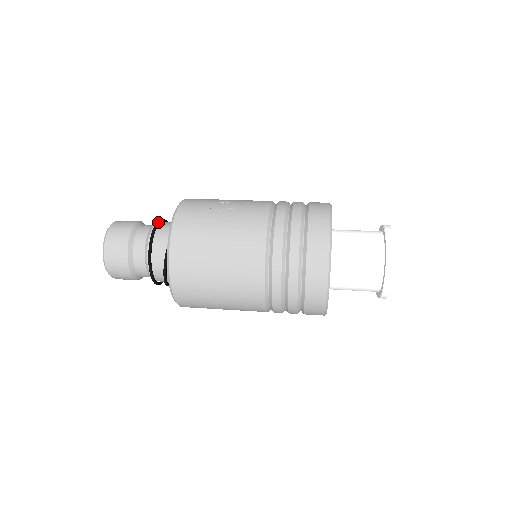
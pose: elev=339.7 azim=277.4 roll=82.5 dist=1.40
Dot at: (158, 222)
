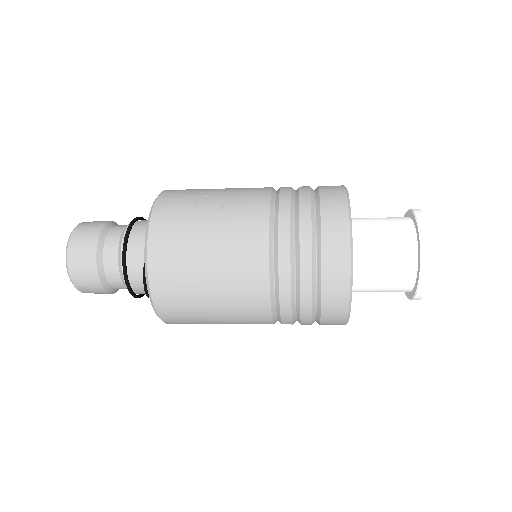
Dot at: (131, 223)
